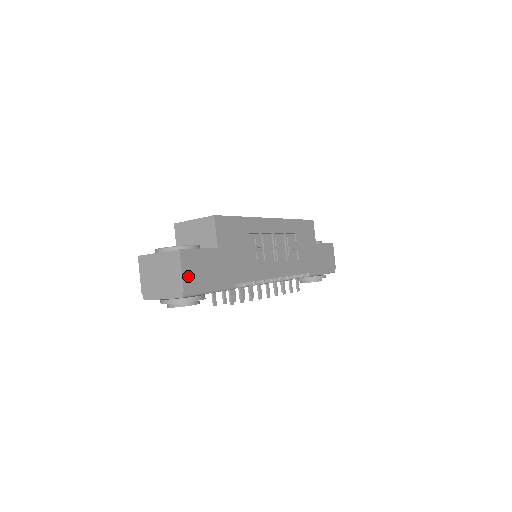
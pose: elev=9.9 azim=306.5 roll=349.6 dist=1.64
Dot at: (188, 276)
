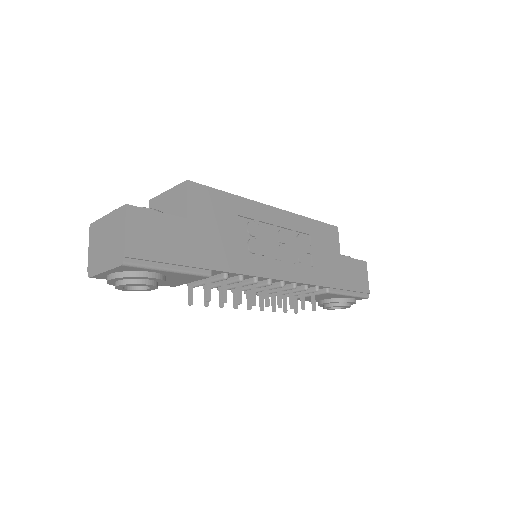
Dot at: (135, 239)
